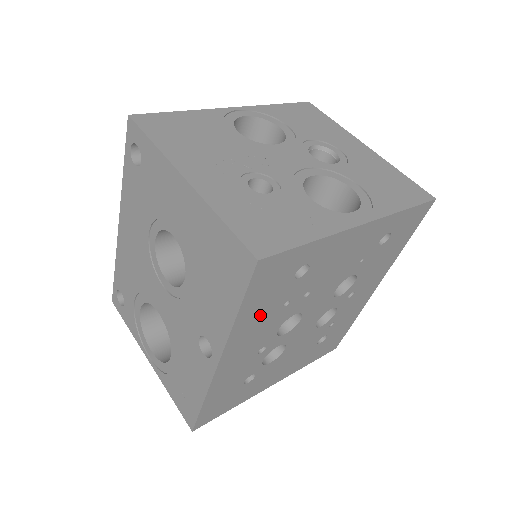
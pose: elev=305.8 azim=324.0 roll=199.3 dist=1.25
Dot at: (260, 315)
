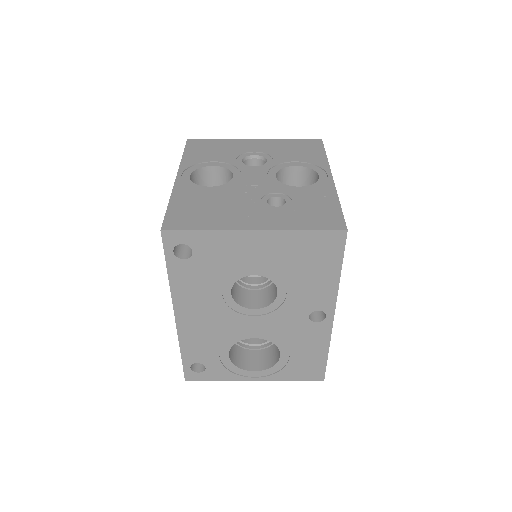
Dot at: occluded
